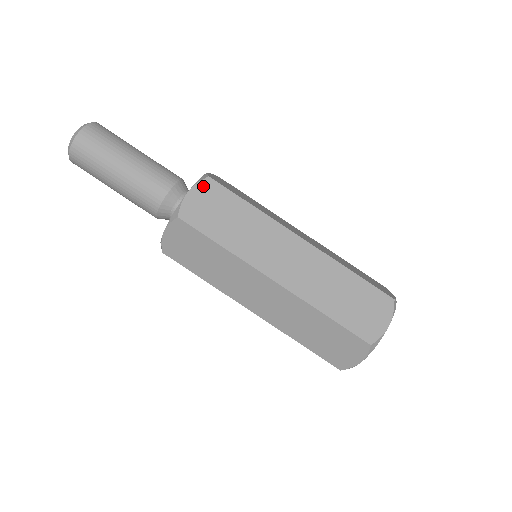
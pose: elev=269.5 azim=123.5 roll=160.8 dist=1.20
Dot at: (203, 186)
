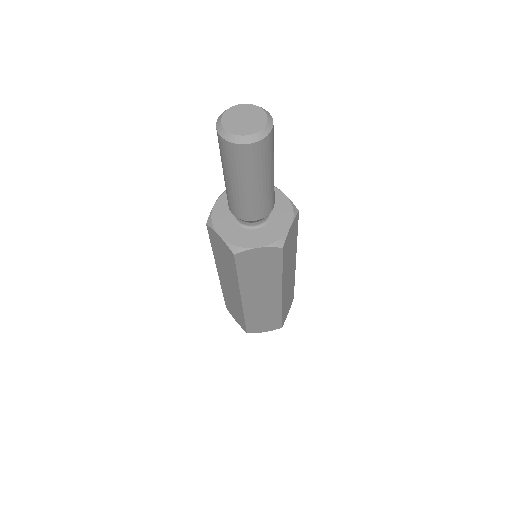
Dot at: (295, 220)
